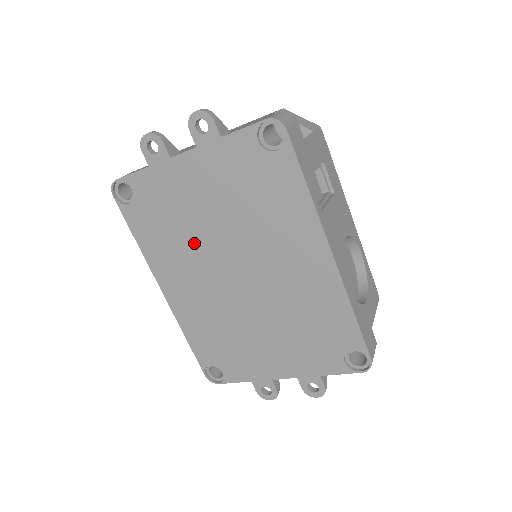
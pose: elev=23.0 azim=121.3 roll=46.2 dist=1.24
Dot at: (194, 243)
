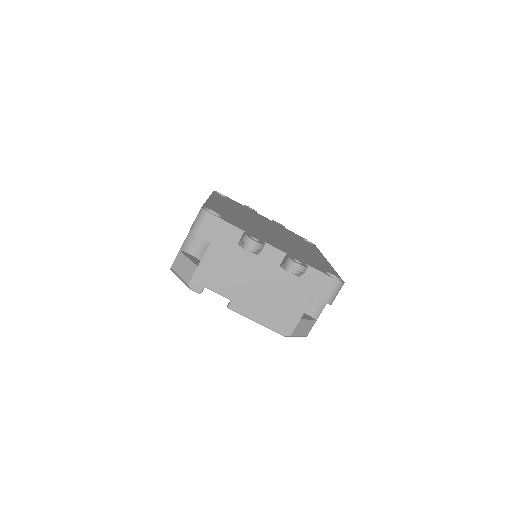
Dot at: (250, 215)
